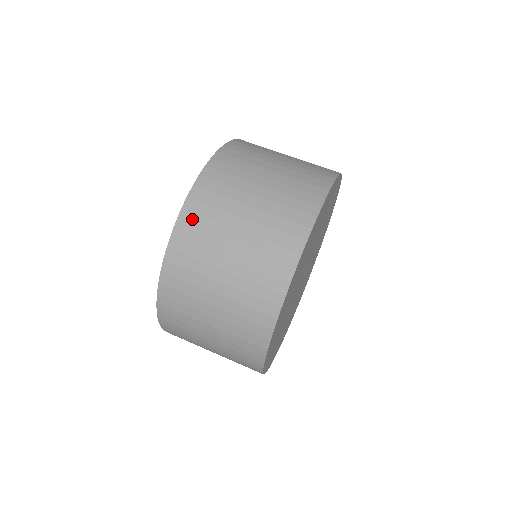
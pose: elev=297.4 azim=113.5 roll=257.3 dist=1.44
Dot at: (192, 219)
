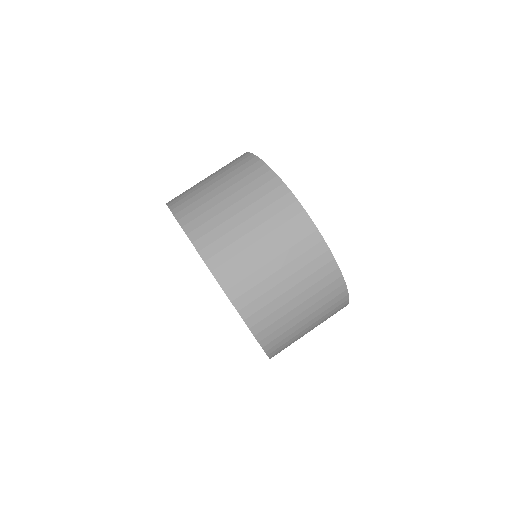
Dot at: (276, 347)
